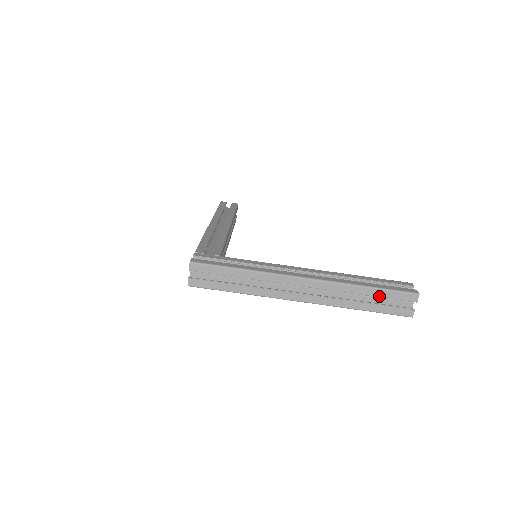
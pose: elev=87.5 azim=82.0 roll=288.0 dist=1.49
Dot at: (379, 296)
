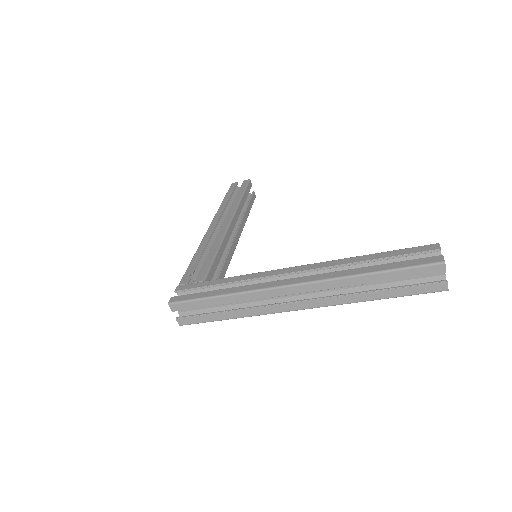
Dot at: (392, 279)
